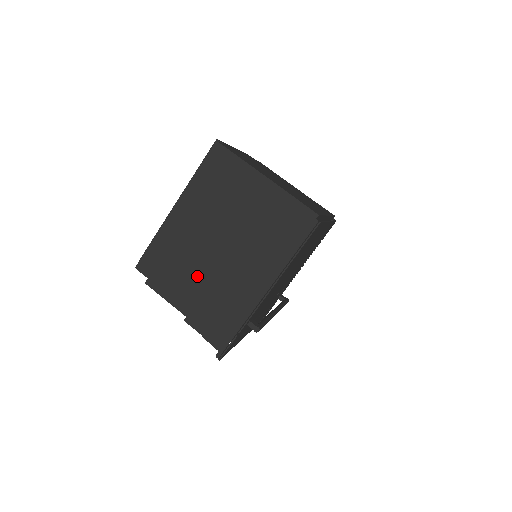
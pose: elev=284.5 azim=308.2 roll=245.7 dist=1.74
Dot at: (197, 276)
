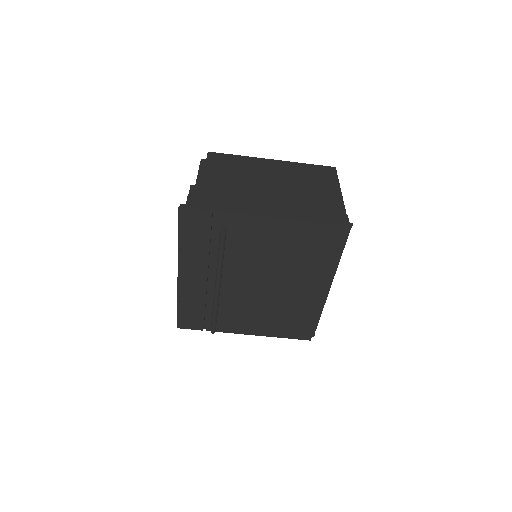
Dot at: (235, 182)
